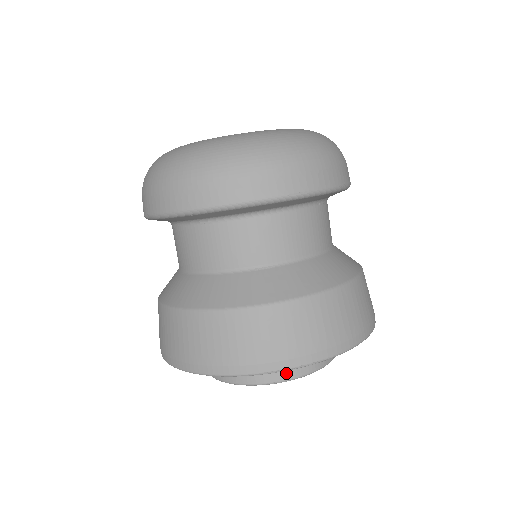
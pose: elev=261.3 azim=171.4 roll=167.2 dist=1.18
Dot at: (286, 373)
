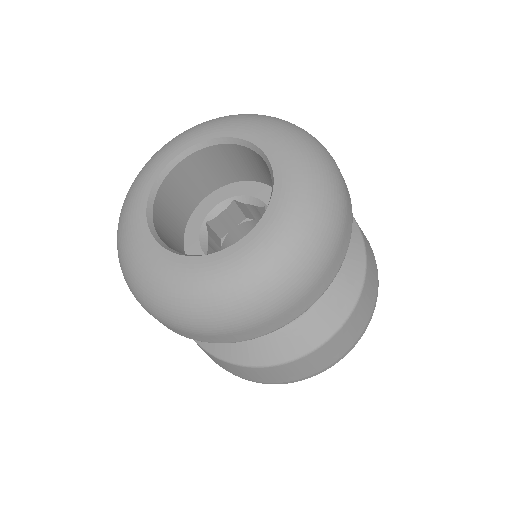
Dot at: occluded
